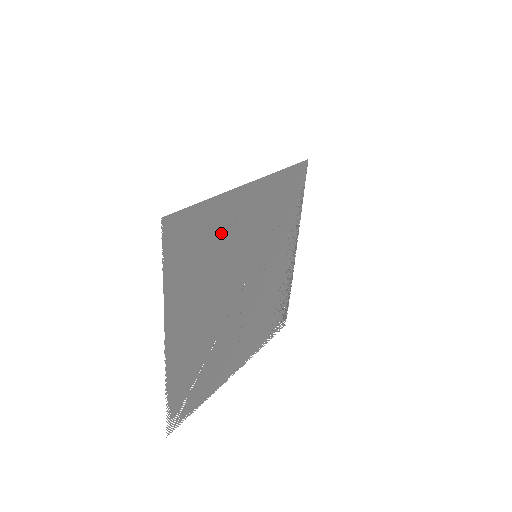
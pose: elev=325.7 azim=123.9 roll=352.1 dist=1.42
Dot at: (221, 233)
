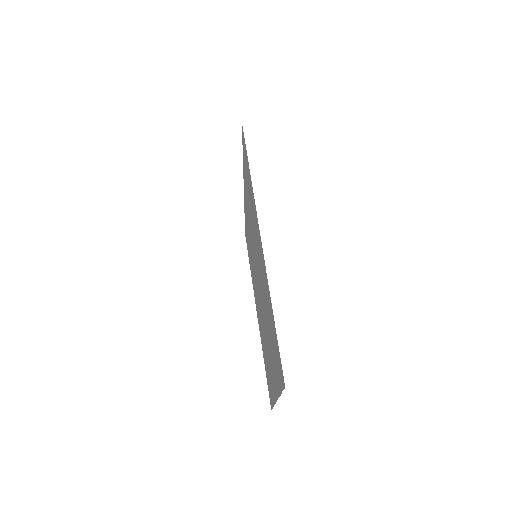
Dot at: (267, 302)
